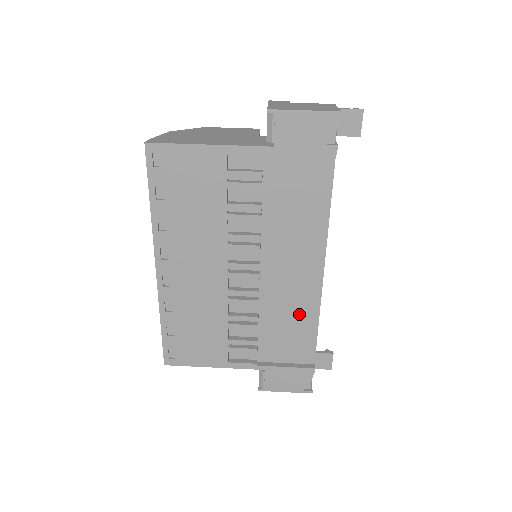
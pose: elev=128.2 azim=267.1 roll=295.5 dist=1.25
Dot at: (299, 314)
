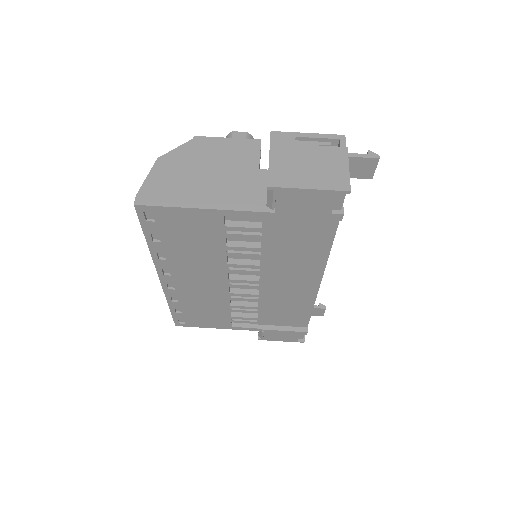
Dot at: (295, 304)
